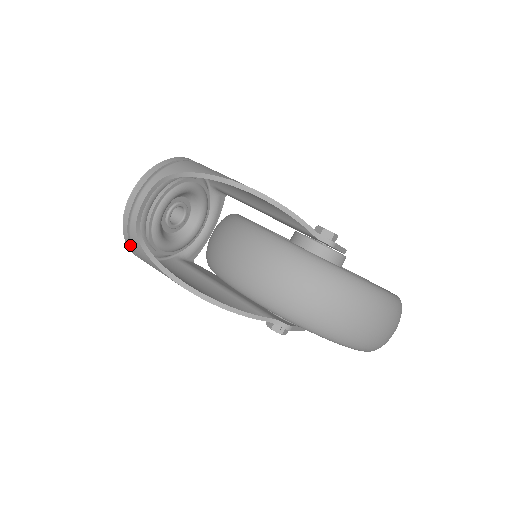
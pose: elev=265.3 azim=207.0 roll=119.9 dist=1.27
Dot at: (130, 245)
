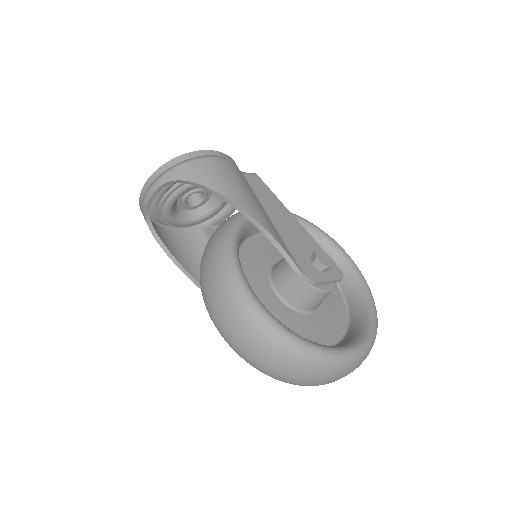
Dot at: occluded
